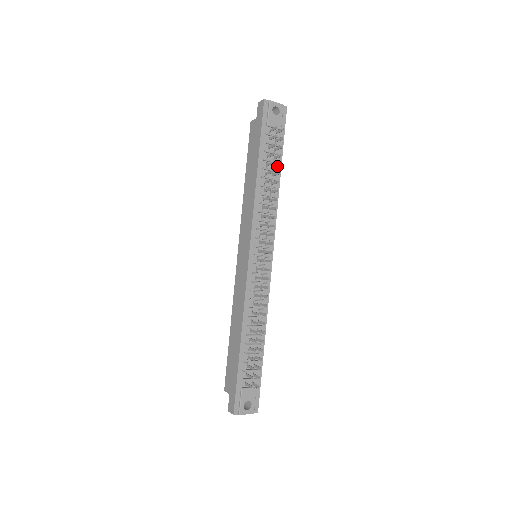
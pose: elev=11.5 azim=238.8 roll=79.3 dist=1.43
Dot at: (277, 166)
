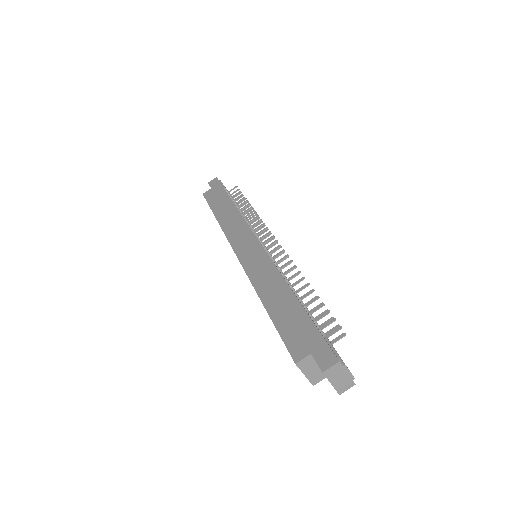
Dot at: (245, 207)
